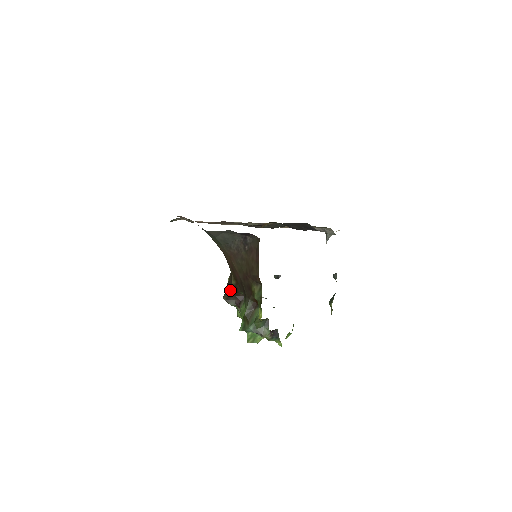
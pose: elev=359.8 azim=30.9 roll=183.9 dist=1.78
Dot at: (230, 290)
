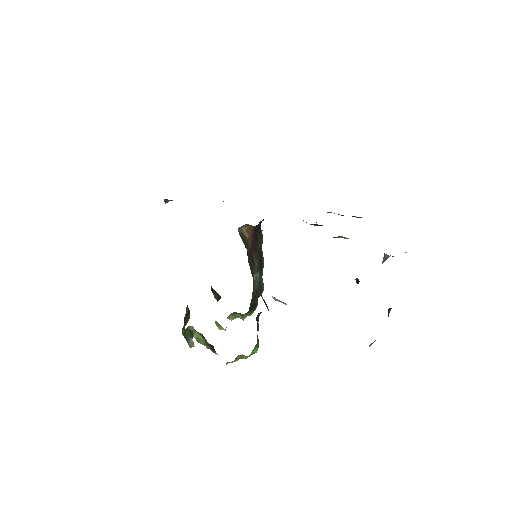
Dot at: occluded
